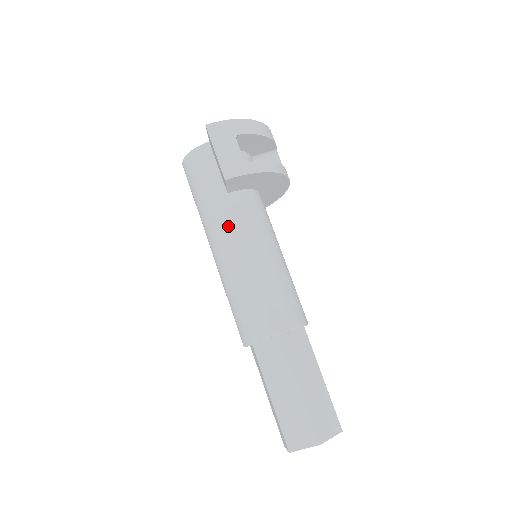
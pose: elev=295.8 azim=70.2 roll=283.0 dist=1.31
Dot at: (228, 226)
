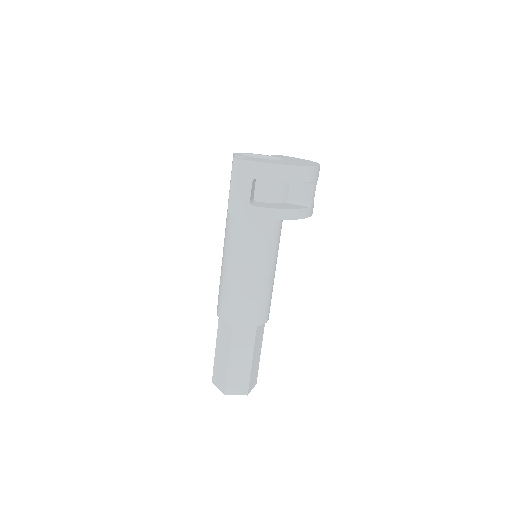
Dot at: (233, 234)
